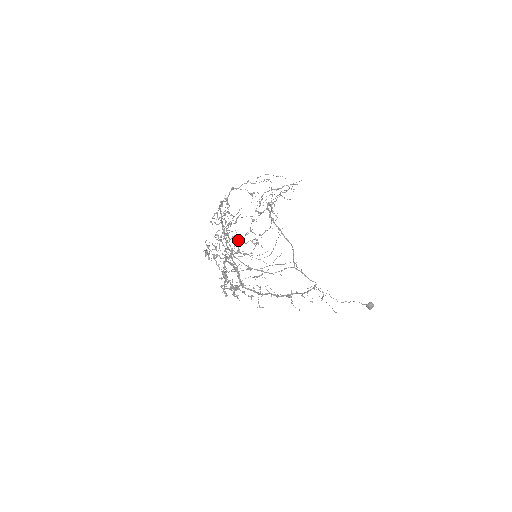
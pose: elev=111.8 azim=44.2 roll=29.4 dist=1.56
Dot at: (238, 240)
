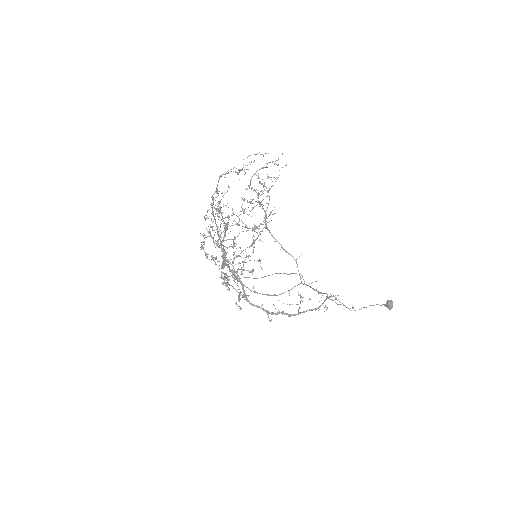
Dot at: (239, 262)
